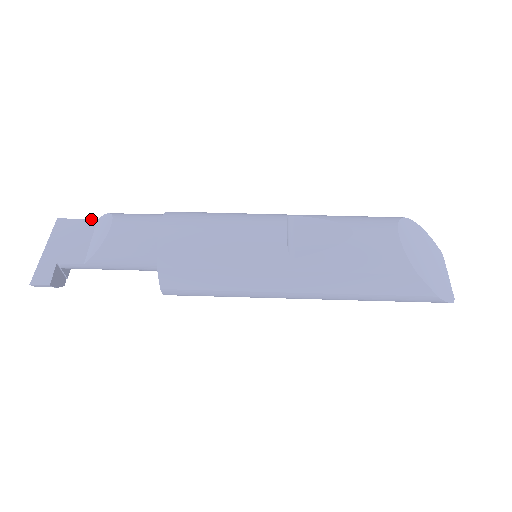
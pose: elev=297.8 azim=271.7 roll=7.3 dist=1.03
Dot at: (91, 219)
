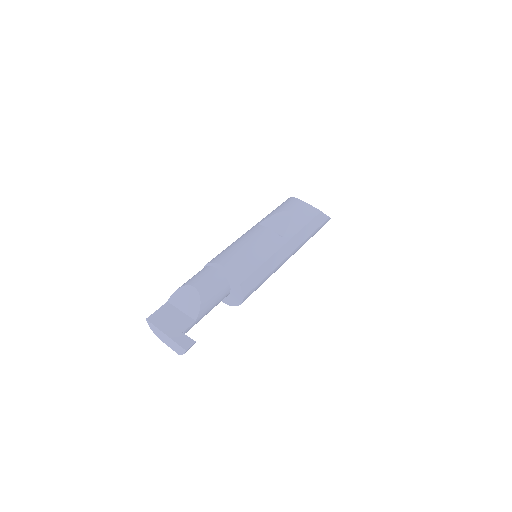
Dot at: (164, 304)
